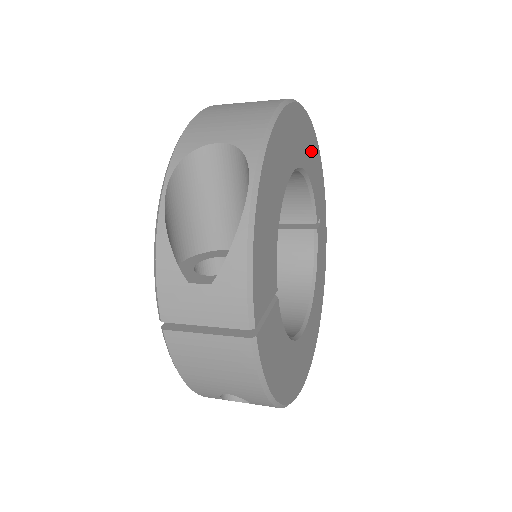
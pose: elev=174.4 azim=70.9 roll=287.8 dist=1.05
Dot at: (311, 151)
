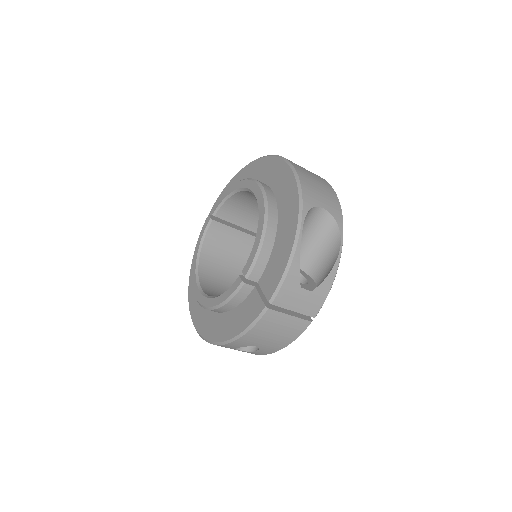
Dot at: occluded
